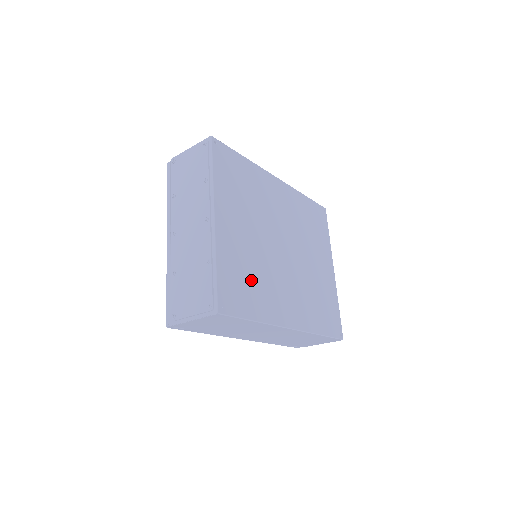
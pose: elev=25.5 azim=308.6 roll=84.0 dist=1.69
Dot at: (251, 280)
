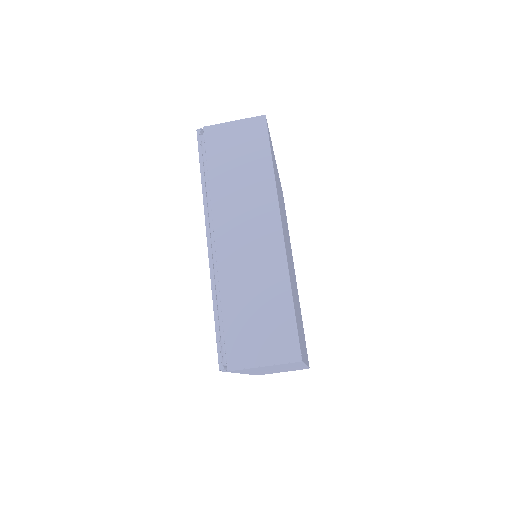
Dot at: occluded
